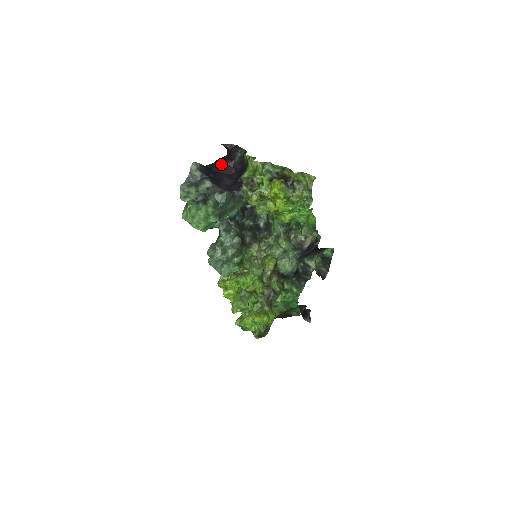
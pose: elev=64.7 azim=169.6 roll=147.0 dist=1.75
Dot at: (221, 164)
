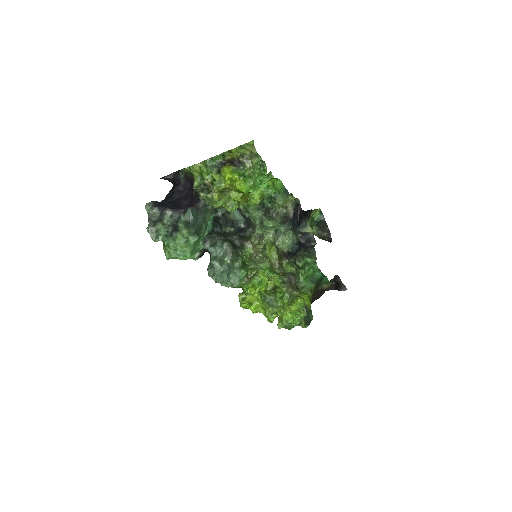
Dot at: (172, 194)
